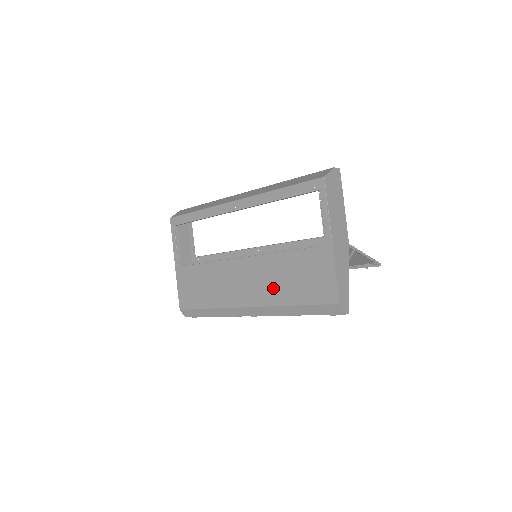
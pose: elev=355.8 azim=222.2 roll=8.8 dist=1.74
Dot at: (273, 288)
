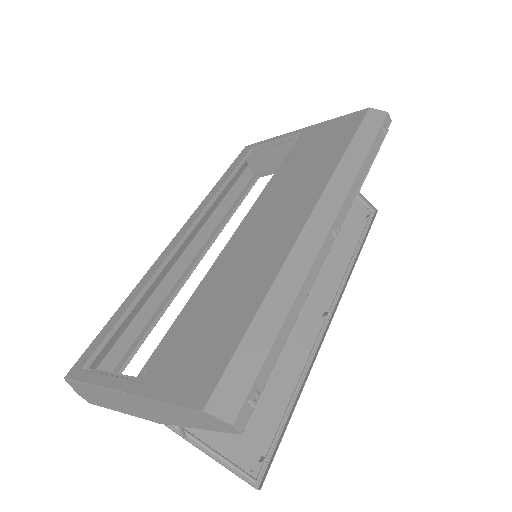
Dot at: (307, 178)
